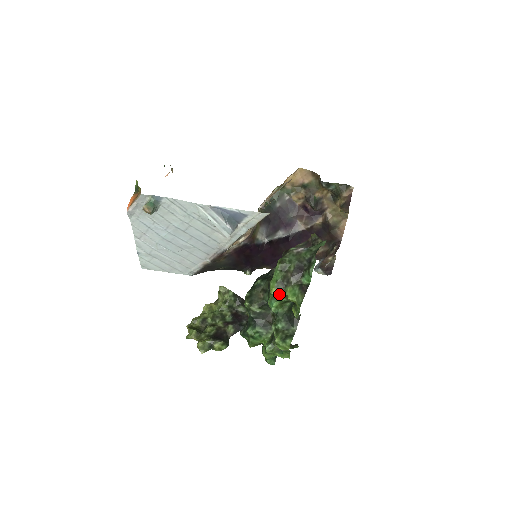
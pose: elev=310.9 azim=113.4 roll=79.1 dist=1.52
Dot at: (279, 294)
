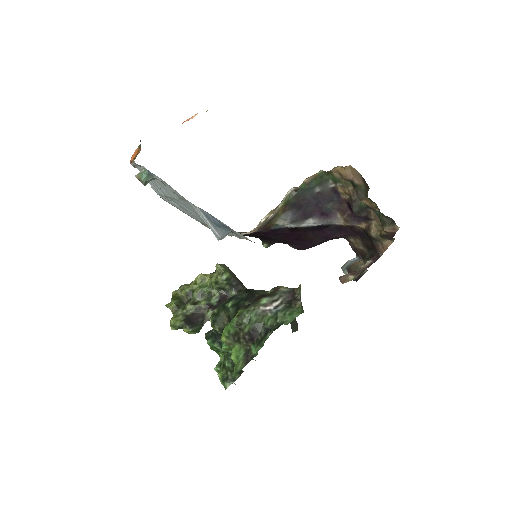
Dot at: (228, 344)
